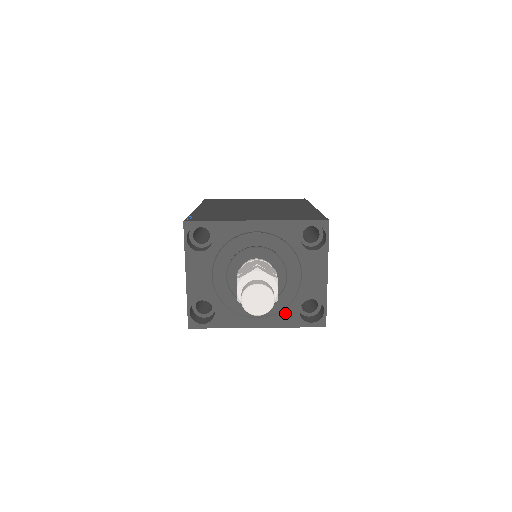
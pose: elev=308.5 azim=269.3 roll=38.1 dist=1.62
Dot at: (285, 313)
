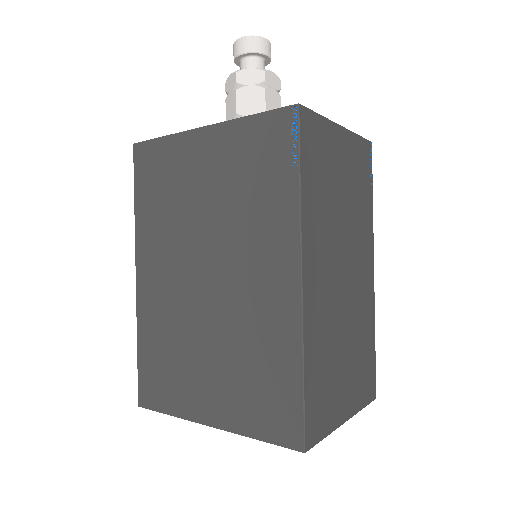
Dot at: occluded
